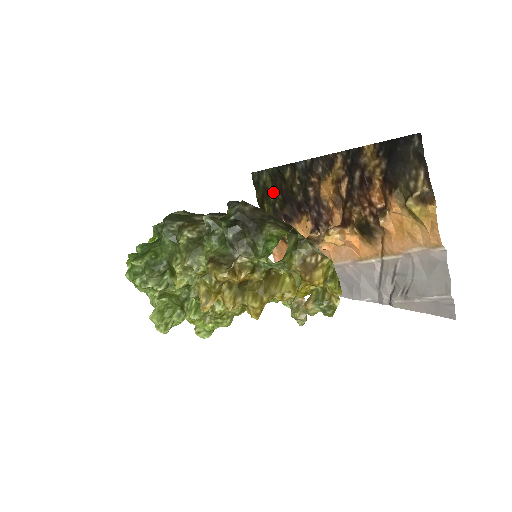
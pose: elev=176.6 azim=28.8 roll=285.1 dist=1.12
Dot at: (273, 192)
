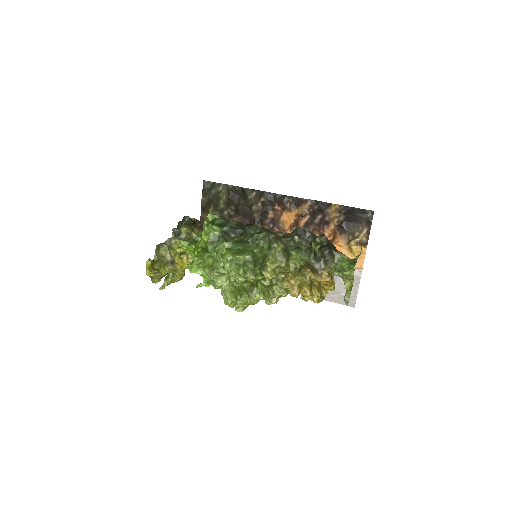
Dot at: (226, 202)
